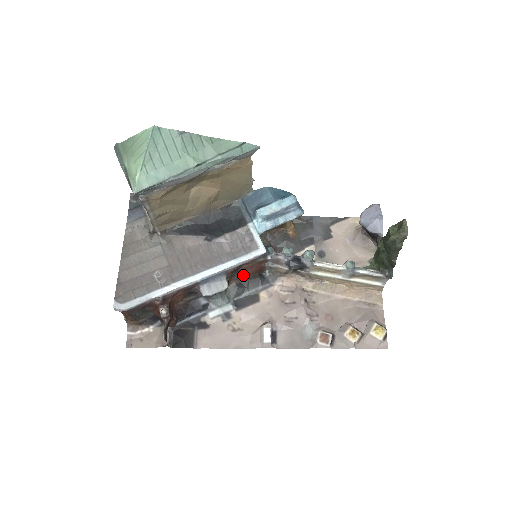
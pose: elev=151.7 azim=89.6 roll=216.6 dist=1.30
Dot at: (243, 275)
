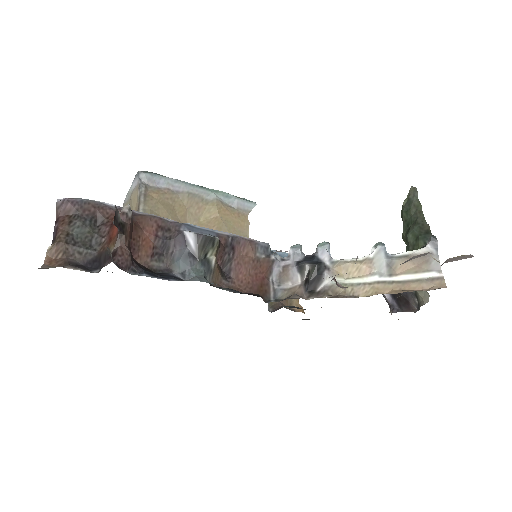
Dot at: (238, 288)
